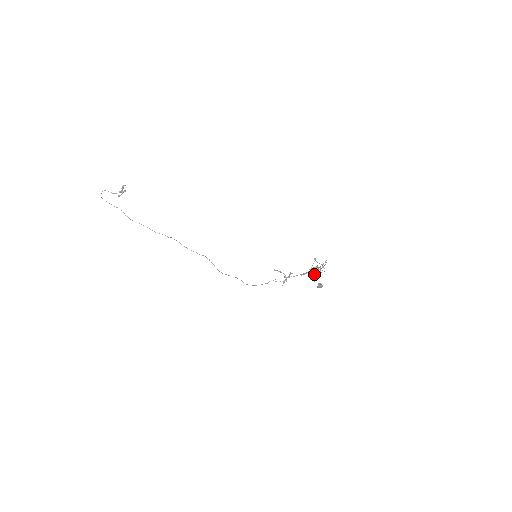
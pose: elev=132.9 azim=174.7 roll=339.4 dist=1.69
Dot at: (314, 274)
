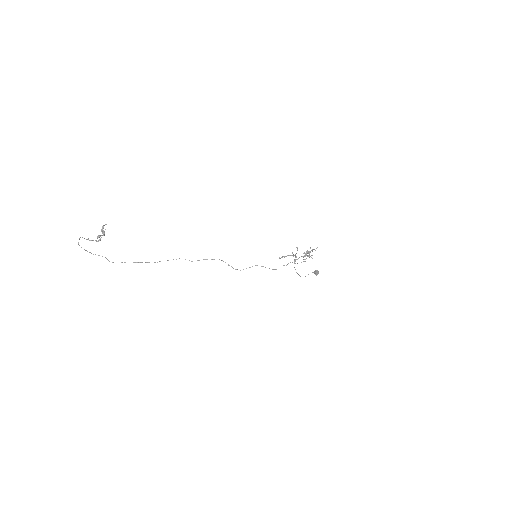
Dot at: occluded
